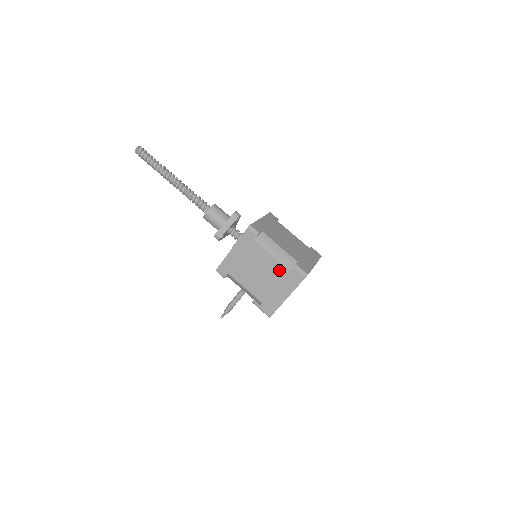
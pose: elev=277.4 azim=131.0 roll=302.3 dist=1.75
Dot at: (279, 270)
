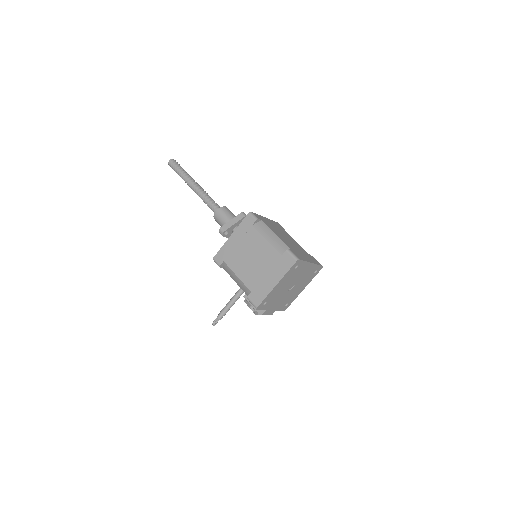
Dot at: (271, 255)
